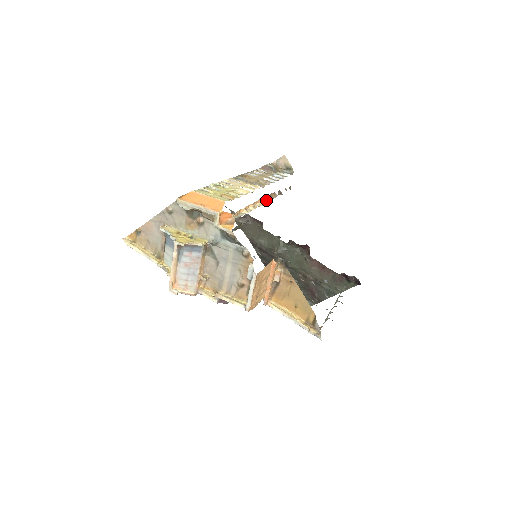
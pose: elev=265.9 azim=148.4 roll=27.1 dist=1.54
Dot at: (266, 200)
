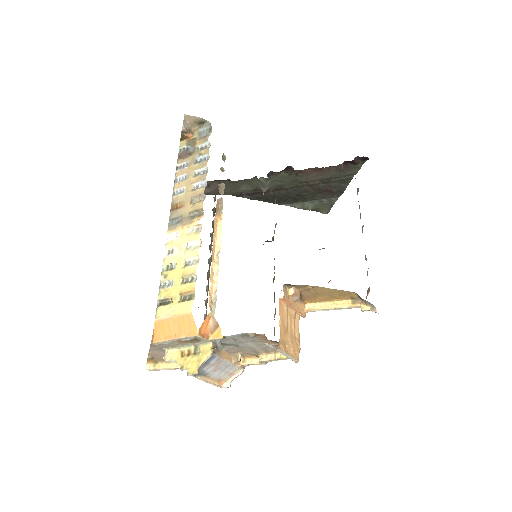
Dot at: (218, 224)
